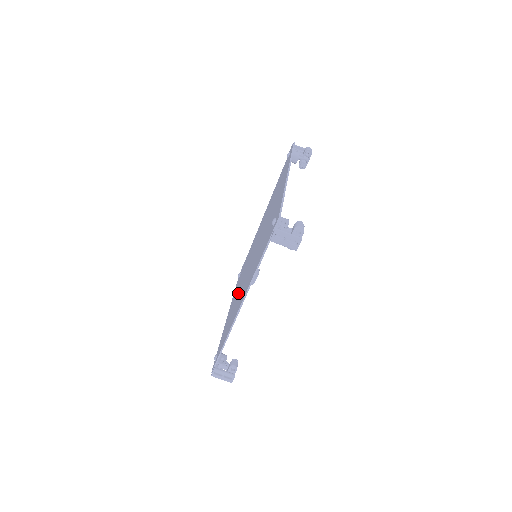
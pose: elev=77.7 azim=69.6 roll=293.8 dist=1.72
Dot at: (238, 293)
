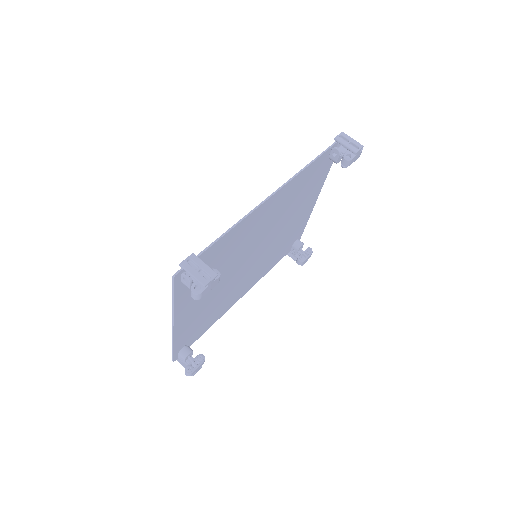
Dot at: (222, 274)
